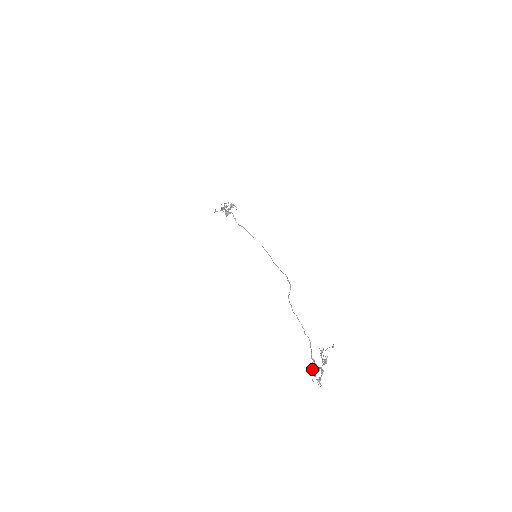
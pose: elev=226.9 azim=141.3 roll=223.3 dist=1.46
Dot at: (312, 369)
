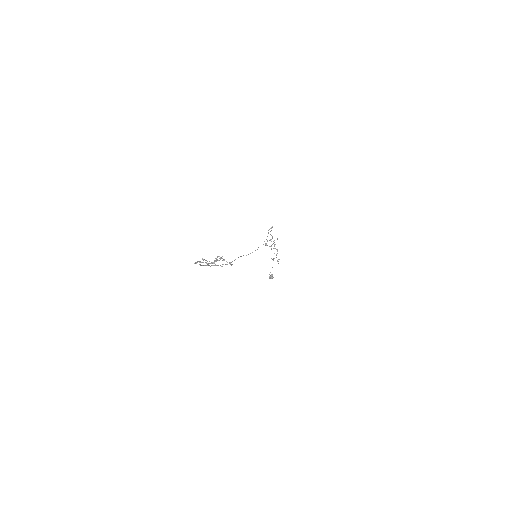
Dot at: (204, 259)
